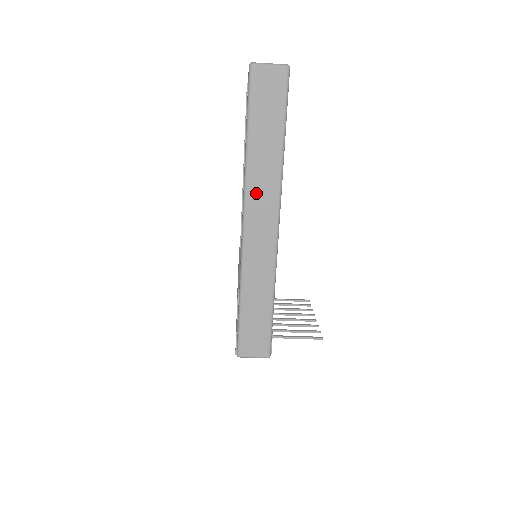
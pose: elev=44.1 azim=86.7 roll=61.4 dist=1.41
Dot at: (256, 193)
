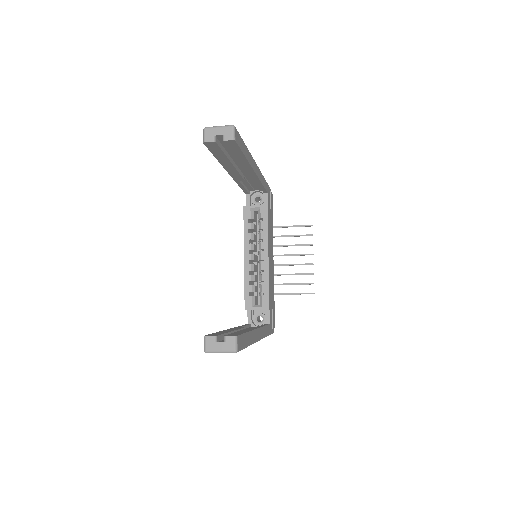
Dot at: occluded
